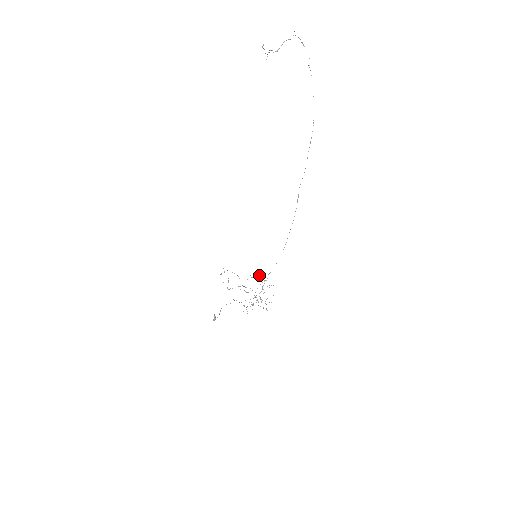
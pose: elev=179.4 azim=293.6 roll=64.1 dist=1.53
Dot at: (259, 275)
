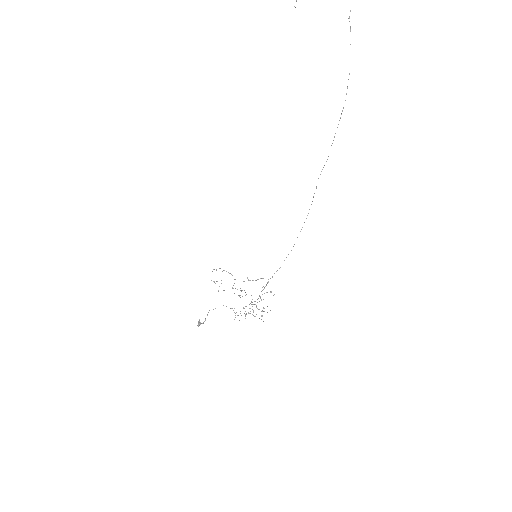
Dot at: (258, 279)
